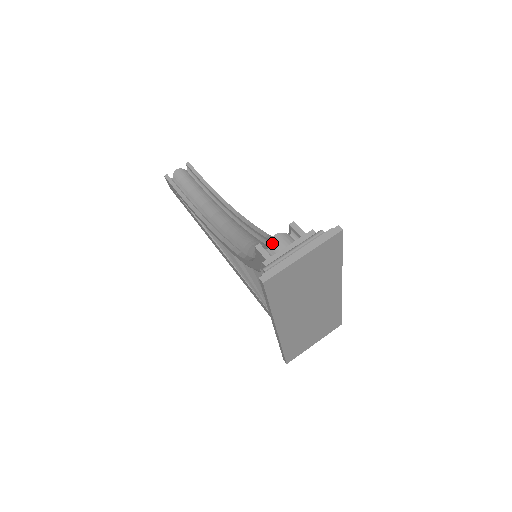
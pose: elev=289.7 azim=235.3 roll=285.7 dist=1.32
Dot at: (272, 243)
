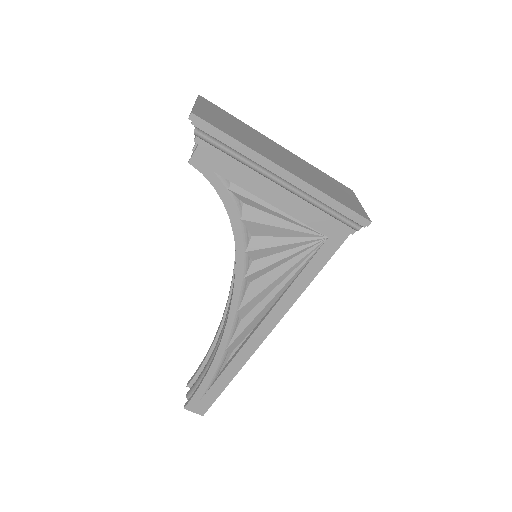
Dot at: occluded
